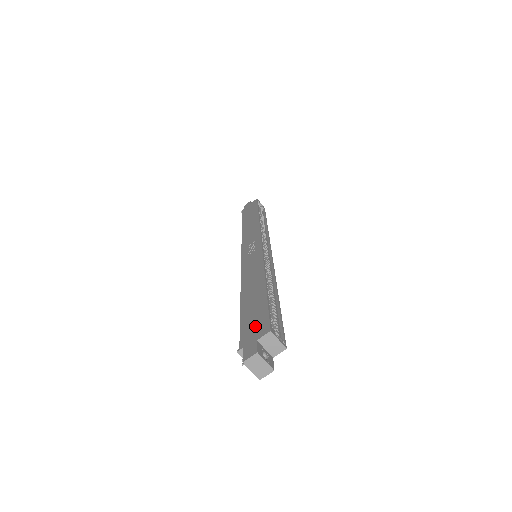
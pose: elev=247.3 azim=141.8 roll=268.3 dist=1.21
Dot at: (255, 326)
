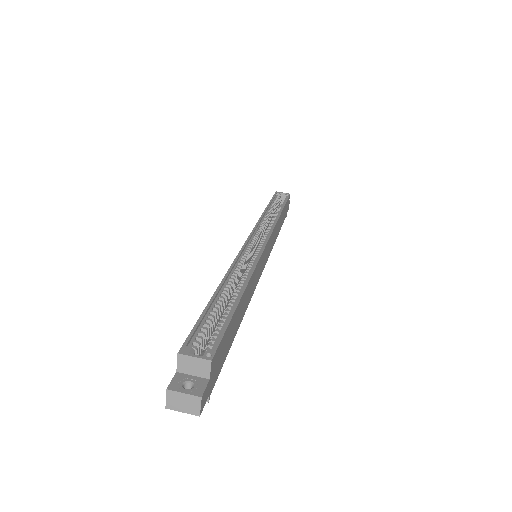
Dot at: occluded
